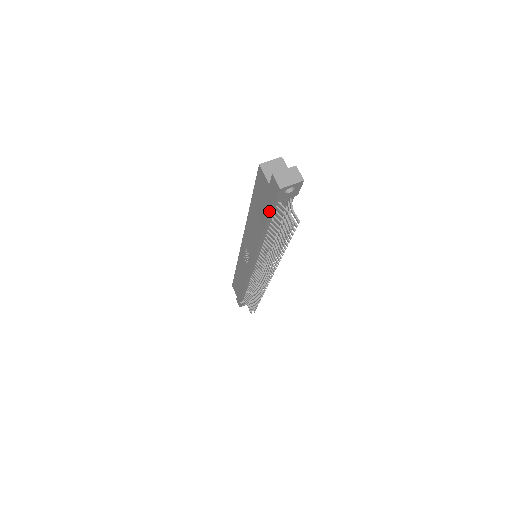
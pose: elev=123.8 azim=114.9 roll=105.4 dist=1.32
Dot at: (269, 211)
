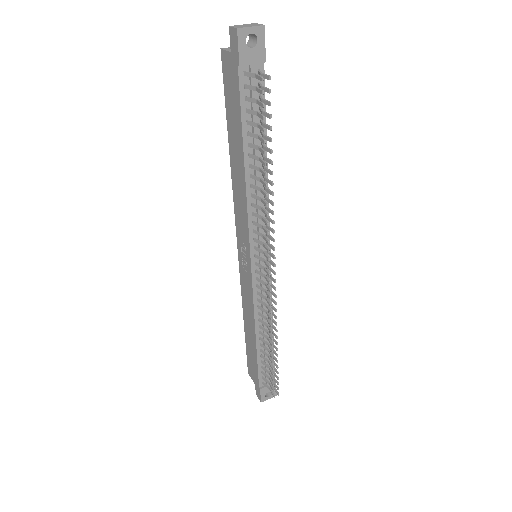
Dot at: (239, 98)
